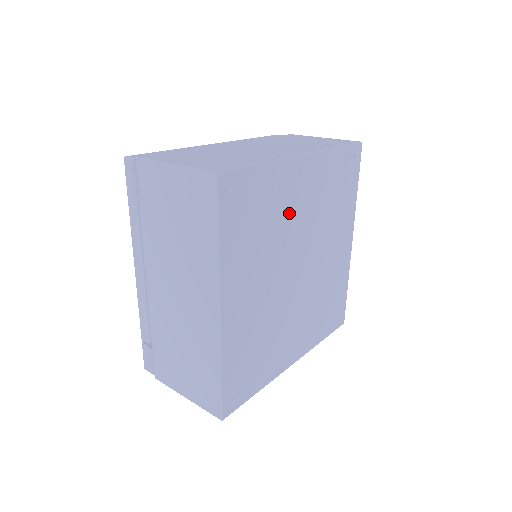
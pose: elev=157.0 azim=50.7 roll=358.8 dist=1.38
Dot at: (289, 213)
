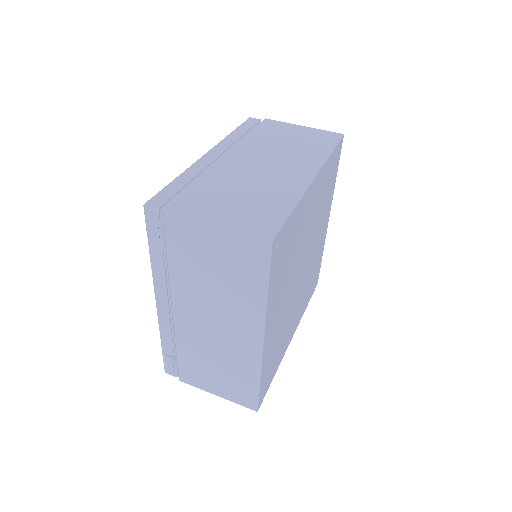
Dot at: (302, 232)
